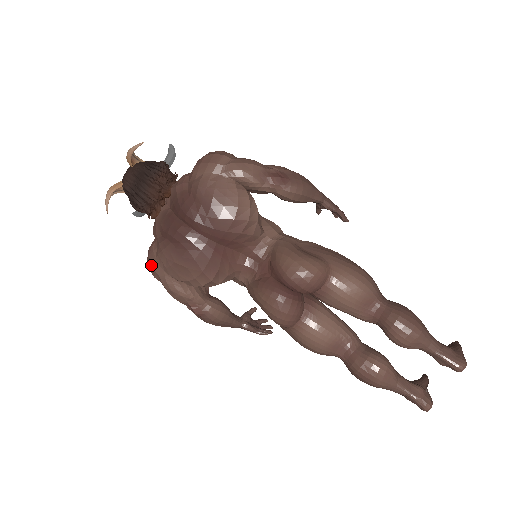
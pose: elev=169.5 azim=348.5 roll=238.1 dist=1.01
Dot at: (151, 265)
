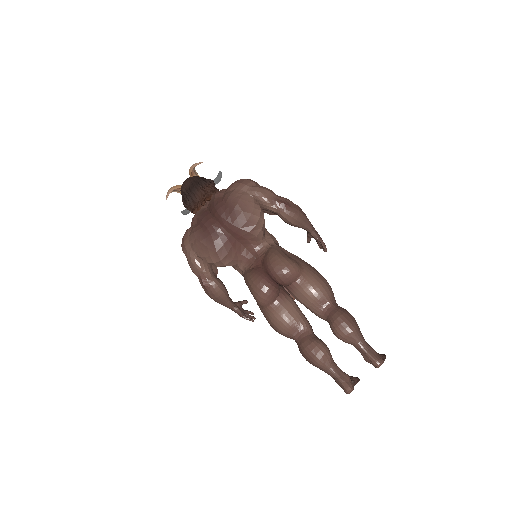
Dot at: (184, 242)
